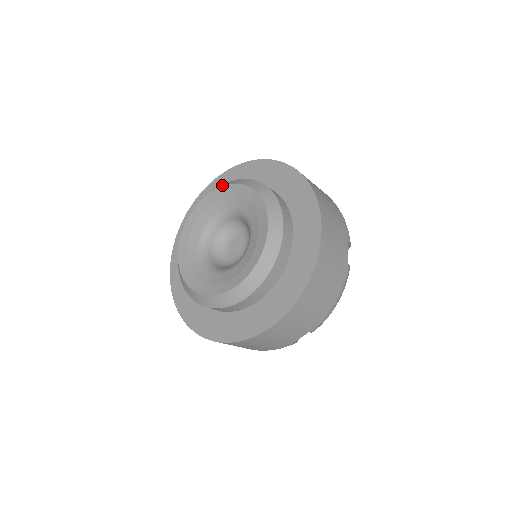
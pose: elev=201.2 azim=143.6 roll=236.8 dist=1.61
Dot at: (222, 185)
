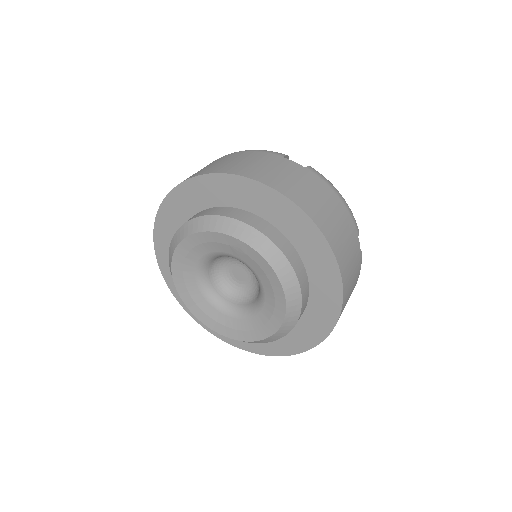
Dot at: (200, 225)
